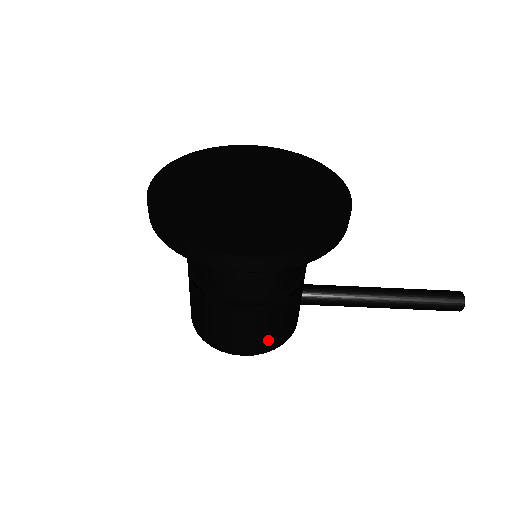
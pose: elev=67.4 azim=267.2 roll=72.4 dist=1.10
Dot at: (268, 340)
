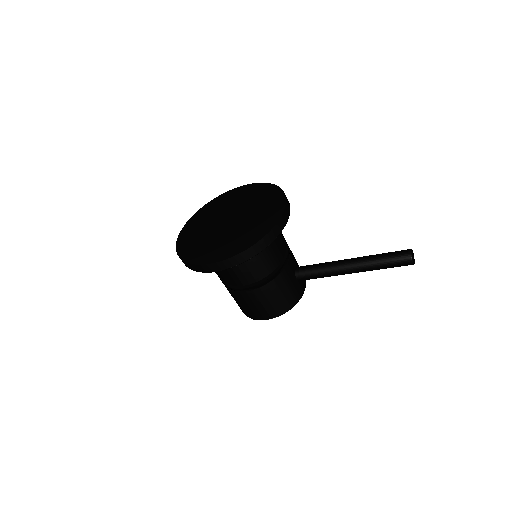
Dot at: (274, 308)
